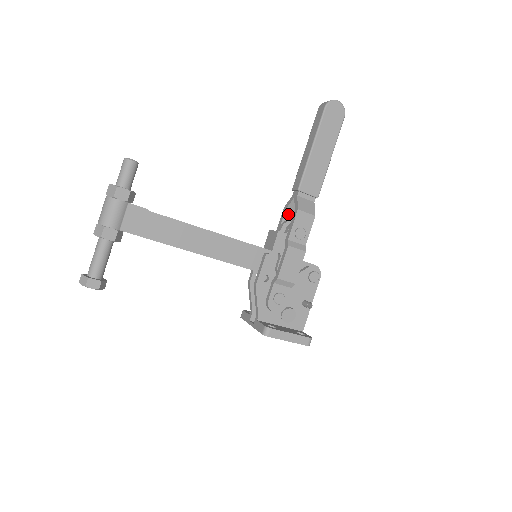
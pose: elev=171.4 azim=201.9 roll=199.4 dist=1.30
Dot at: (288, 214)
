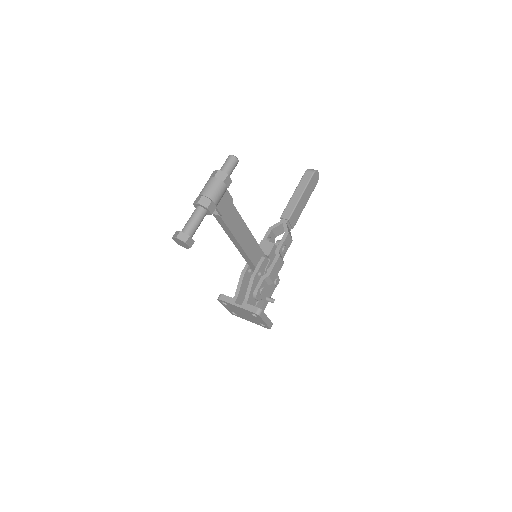
Dot at: (272, 233)
